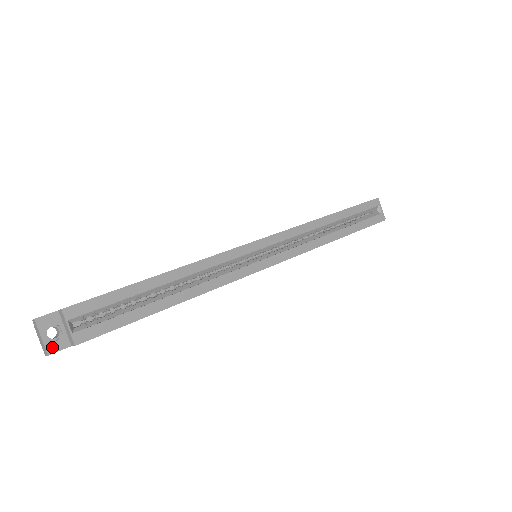
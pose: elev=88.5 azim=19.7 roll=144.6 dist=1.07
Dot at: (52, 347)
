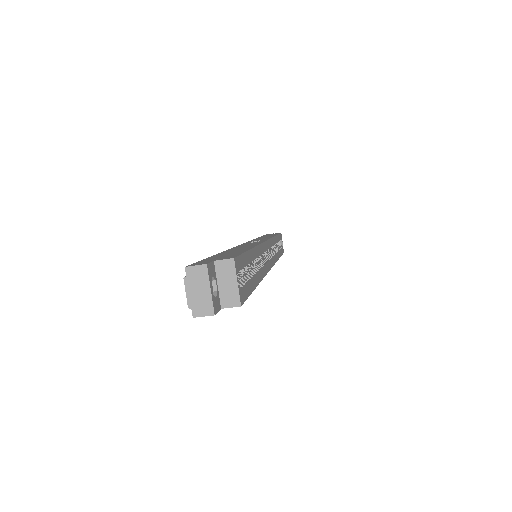
Dot at: (215, 305)
